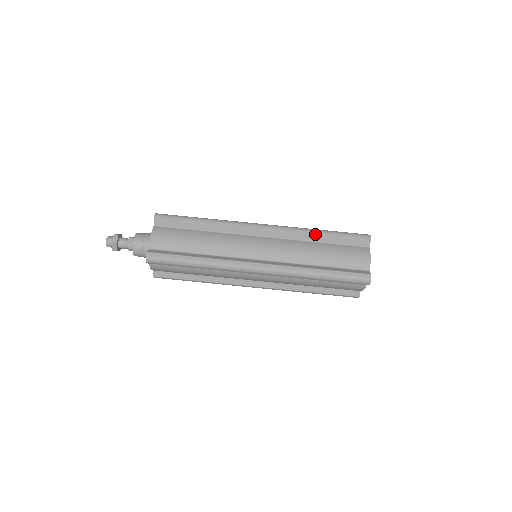
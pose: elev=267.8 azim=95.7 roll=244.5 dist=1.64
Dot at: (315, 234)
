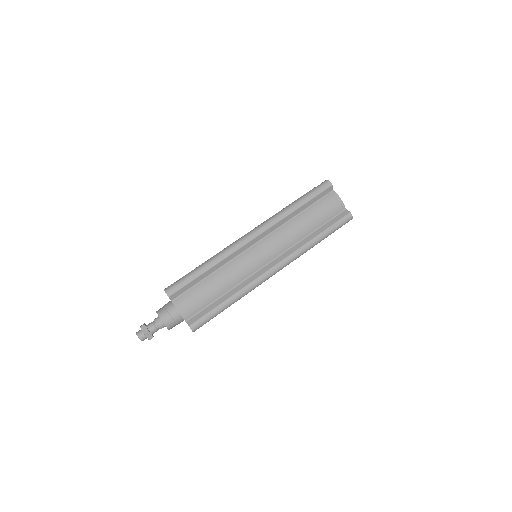
Dot at: occluded
